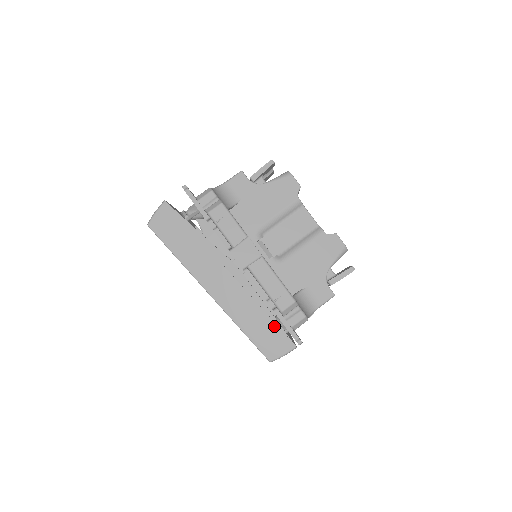
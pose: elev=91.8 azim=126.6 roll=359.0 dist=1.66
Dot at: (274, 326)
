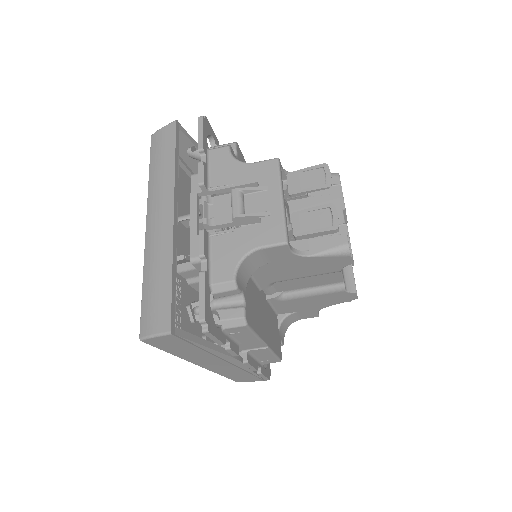
Dot at: (252, 376)
